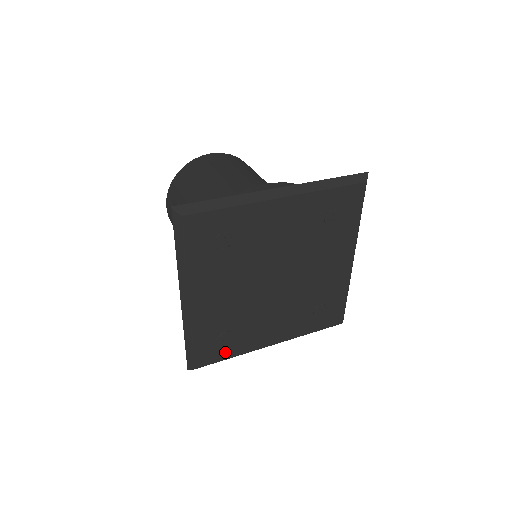
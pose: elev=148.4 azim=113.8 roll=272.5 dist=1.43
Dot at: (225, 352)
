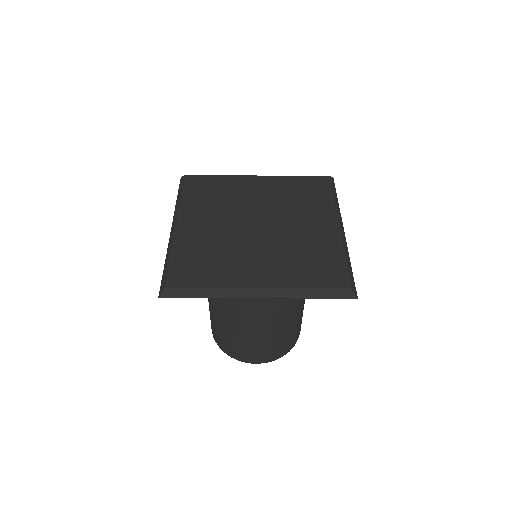
Dot at: (201, 280)
